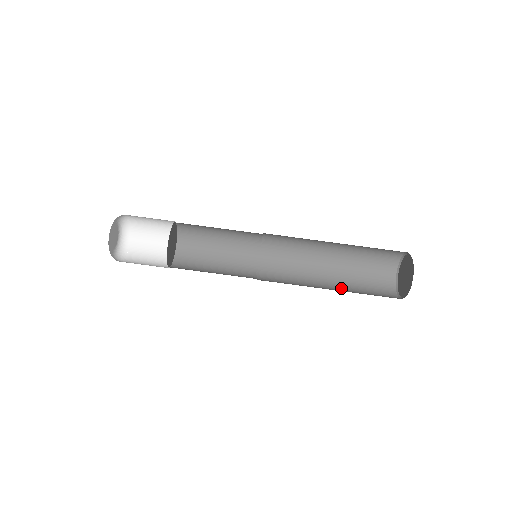
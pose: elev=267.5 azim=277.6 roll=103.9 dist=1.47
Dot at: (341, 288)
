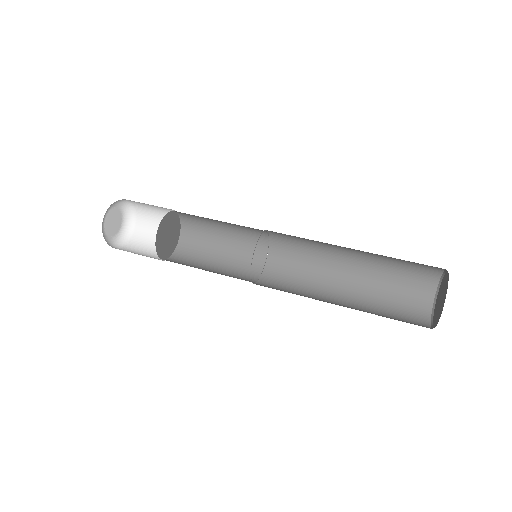
Dot at: occluded
